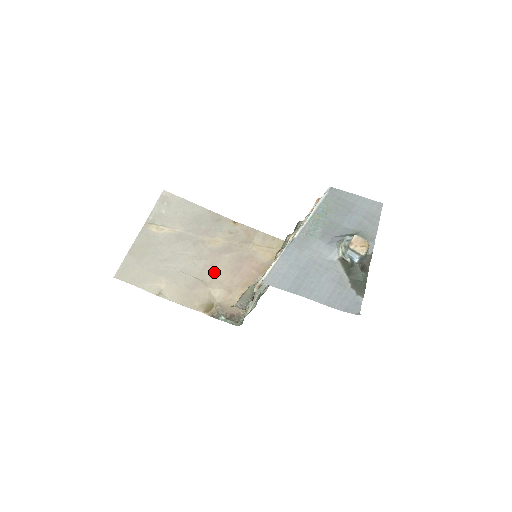
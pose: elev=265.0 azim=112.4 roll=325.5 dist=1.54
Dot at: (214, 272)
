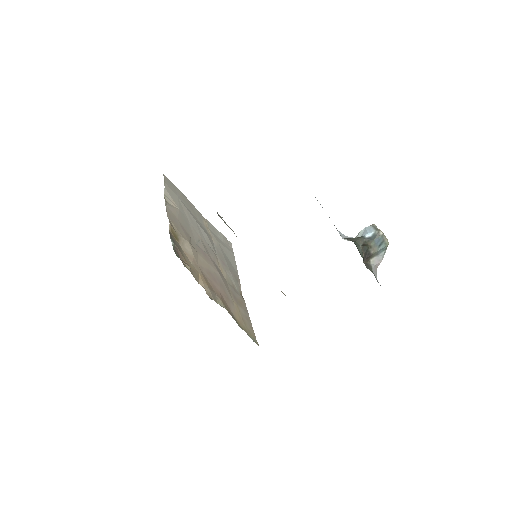
Dot at: (202, 254)
